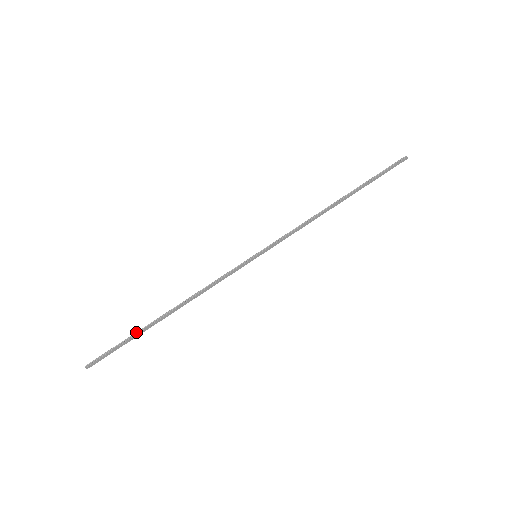
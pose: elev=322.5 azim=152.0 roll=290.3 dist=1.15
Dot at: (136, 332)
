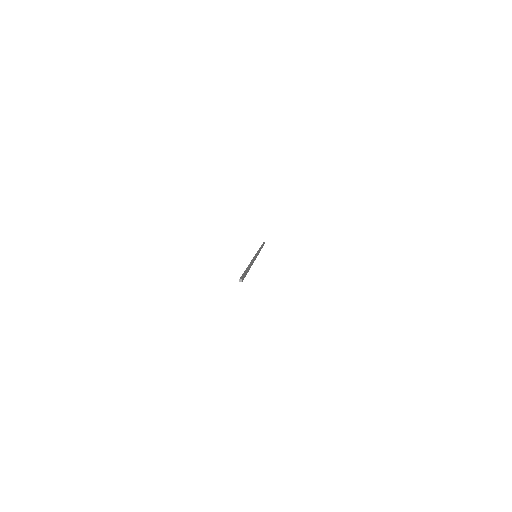
Dot at: (246, 269)
